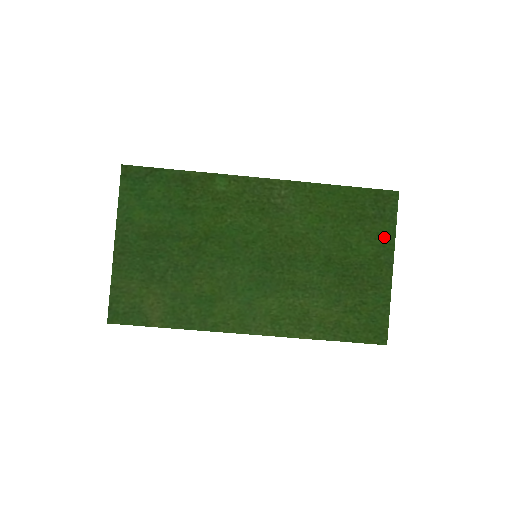
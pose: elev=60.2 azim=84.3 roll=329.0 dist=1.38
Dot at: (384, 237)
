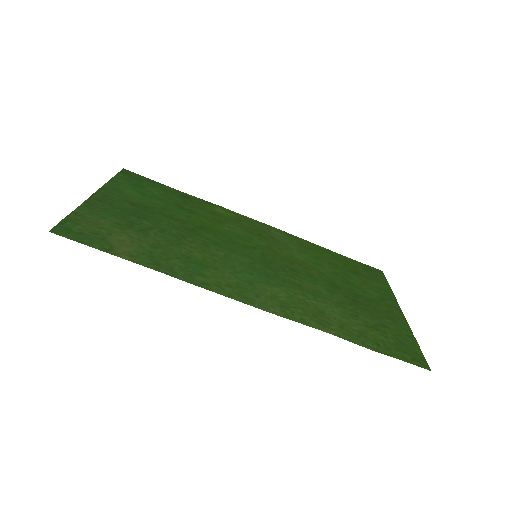
Dot at: (383, 290)
